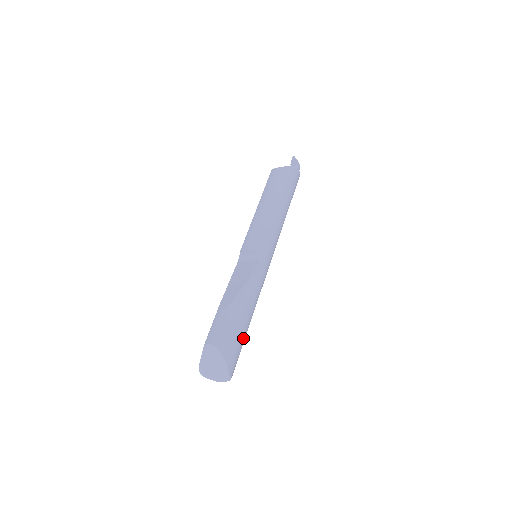
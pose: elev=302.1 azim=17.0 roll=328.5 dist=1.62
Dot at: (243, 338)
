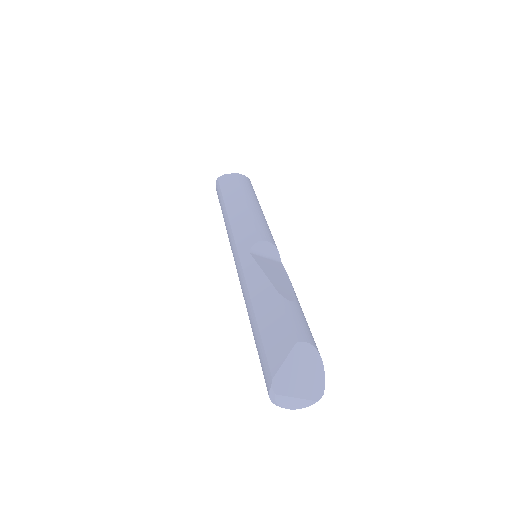
Dot at: occluded
